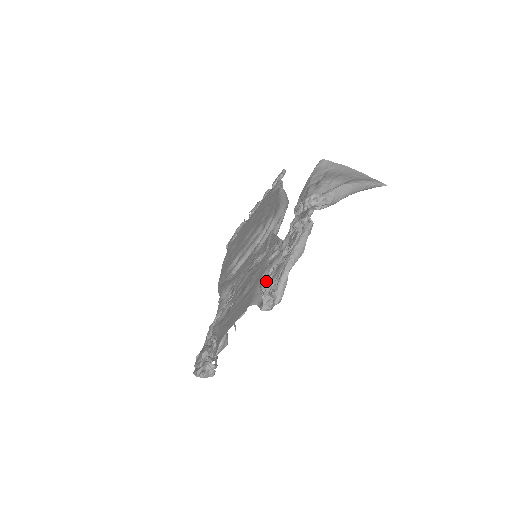
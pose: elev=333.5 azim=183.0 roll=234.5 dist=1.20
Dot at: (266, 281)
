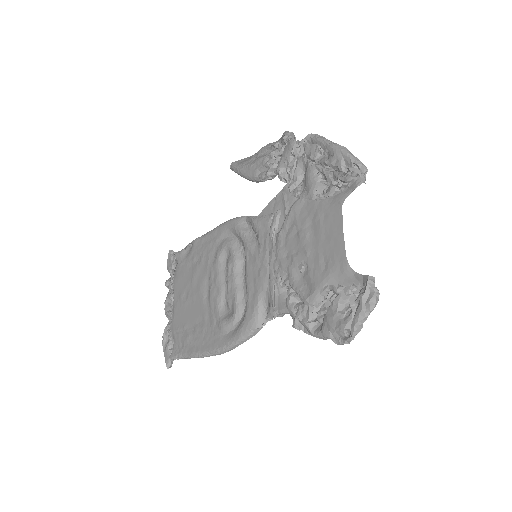
Dot at: (331, 180)
